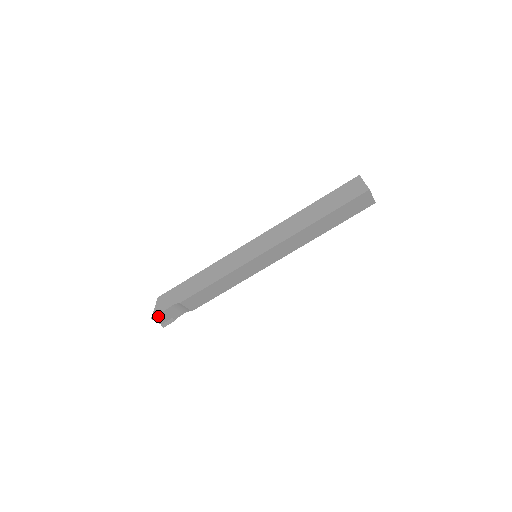
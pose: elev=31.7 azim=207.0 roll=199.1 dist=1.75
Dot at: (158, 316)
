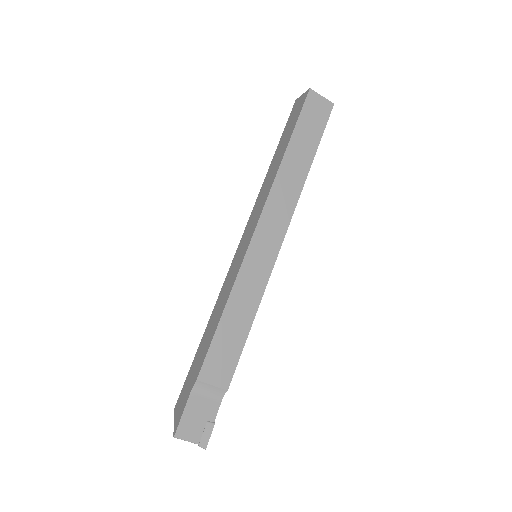
Dot at: (181, 426)
